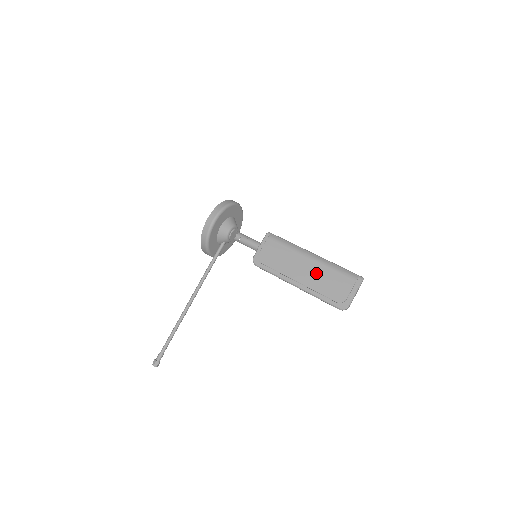
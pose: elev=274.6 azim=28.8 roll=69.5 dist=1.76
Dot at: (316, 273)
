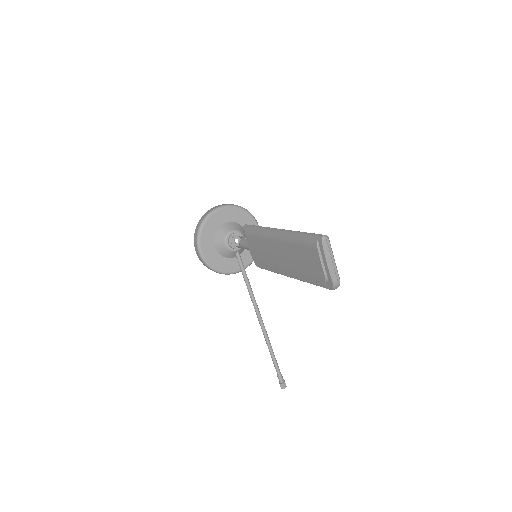
Dot at: (289, 256)
